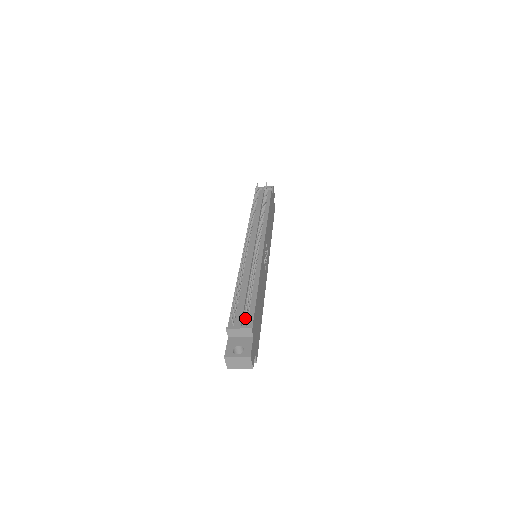
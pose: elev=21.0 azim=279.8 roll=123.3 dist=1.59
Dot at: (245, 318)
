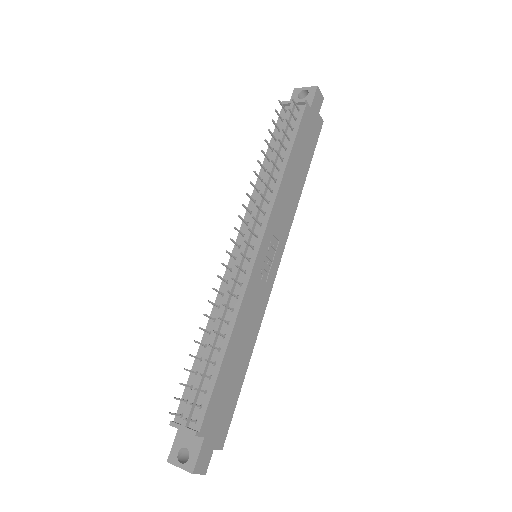
Dot at: (188, 420)
